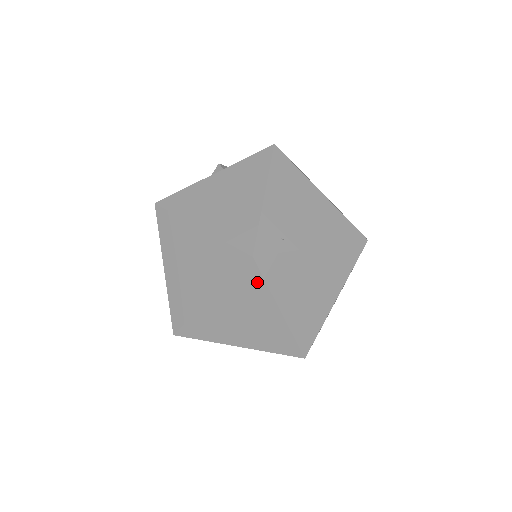
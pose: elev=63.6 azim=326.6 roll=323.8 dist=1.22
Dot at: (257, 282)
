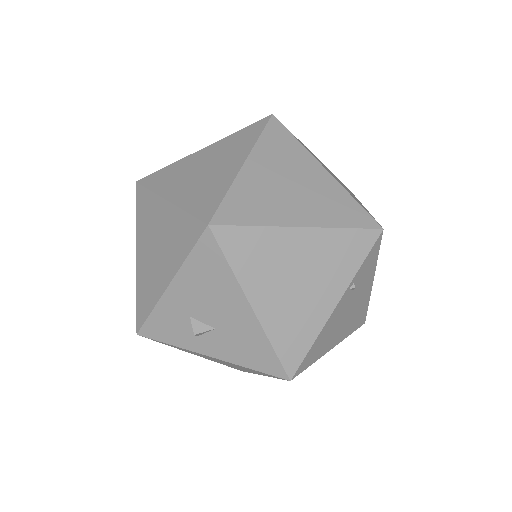
Dot at: (254, 134)
